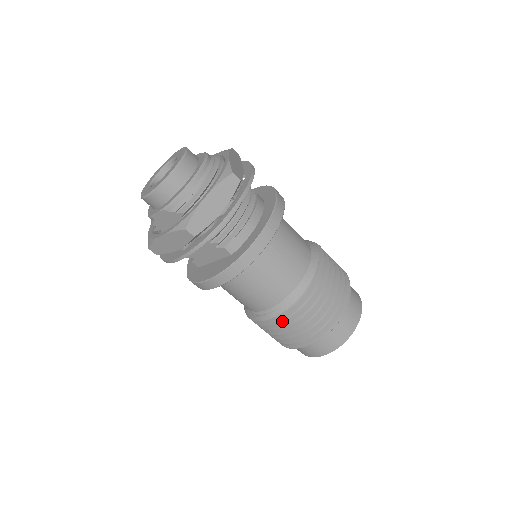
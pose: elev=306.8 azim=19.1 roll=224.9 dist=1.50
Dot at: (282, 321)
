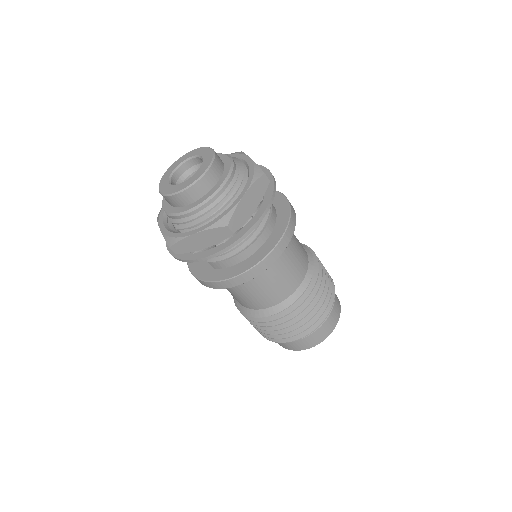
Dot at: occluded
